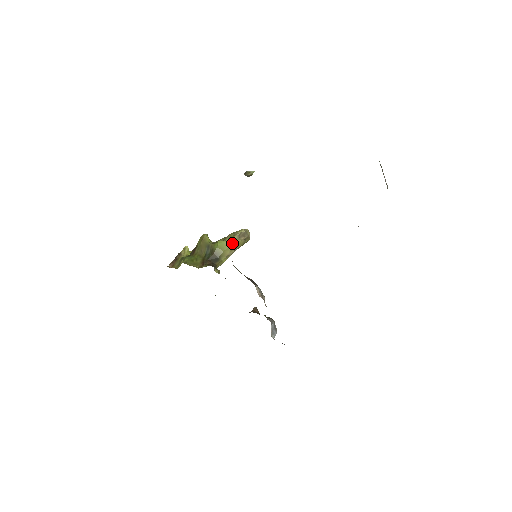
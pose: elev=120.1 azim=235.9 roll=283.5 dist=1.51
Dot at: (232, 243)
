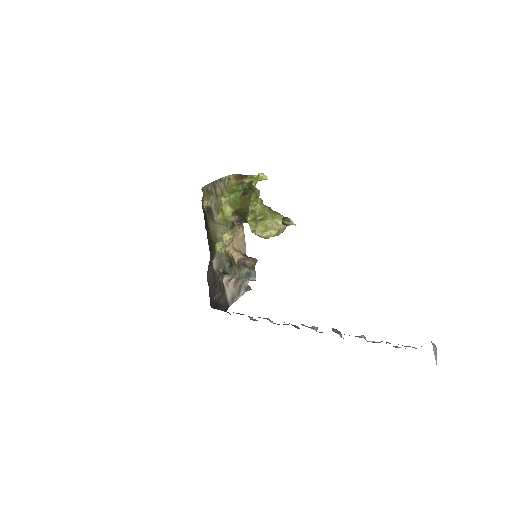
Dot at: occluded
